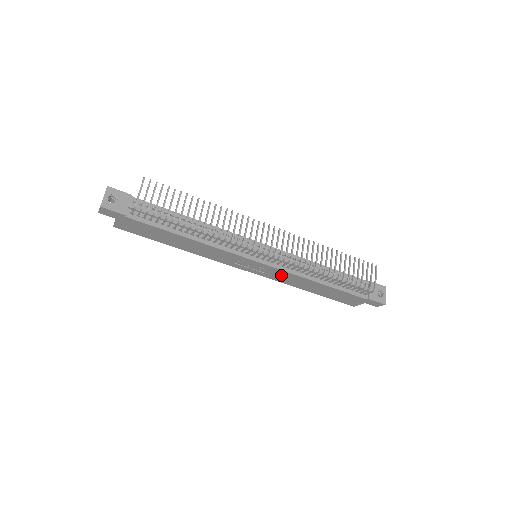
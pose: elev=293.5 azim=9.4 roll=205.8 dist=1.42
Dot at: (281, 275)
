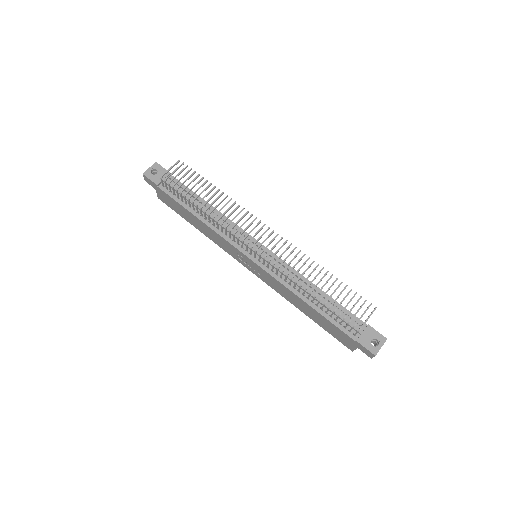
Dot at: (273, 282)
